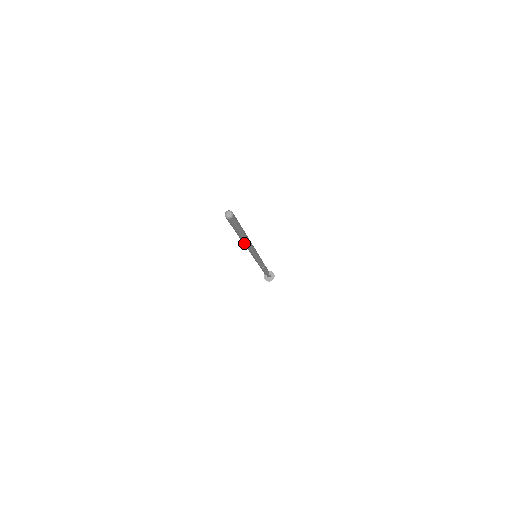
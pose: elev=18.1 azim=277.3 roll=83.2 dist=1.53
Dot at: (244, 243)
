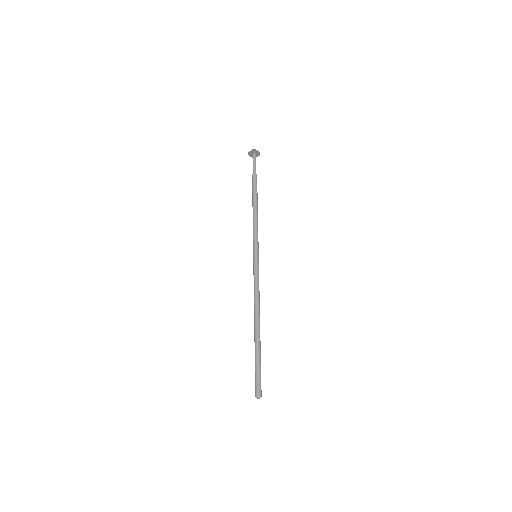
Dot at: (256, 319)
